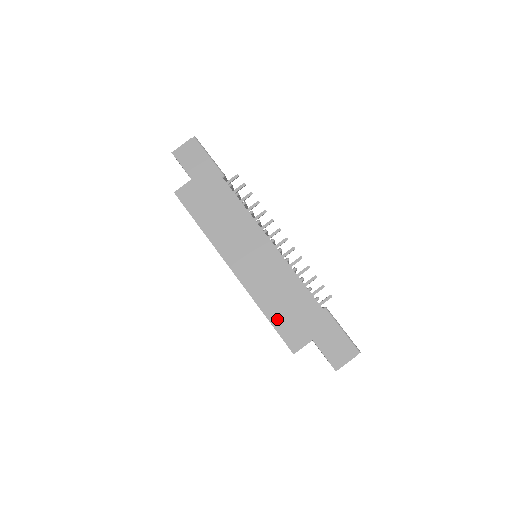
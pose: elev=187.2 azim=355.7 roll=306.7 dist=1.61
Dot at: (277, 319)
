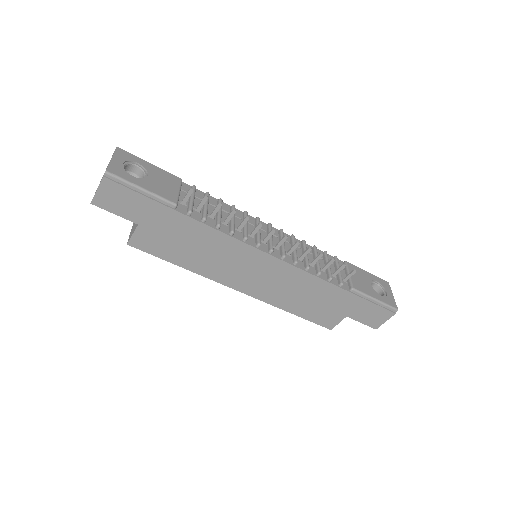
Dot at: (305, 312)
